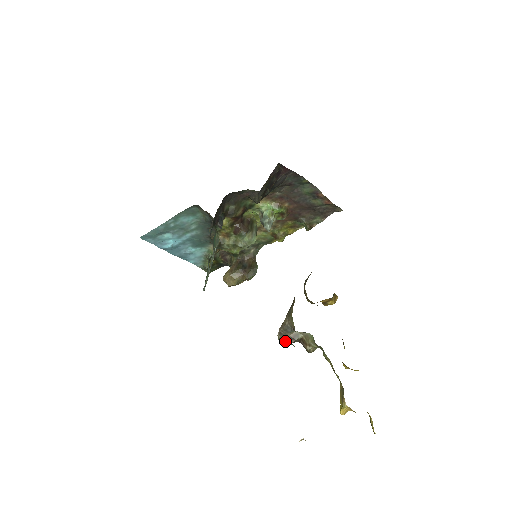
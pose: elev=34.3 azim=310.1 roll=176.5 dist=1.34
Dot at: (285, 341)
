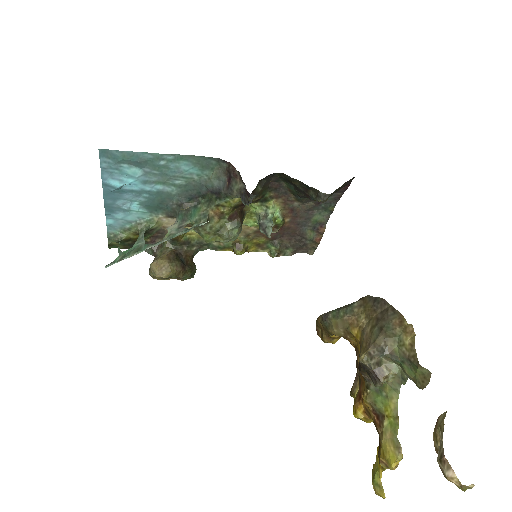
Dot at: (364, 365)
